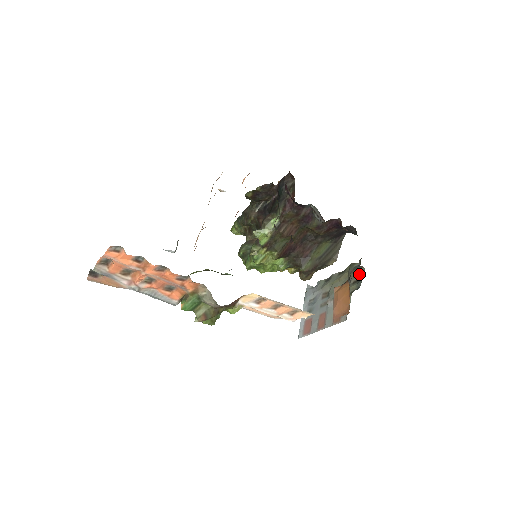
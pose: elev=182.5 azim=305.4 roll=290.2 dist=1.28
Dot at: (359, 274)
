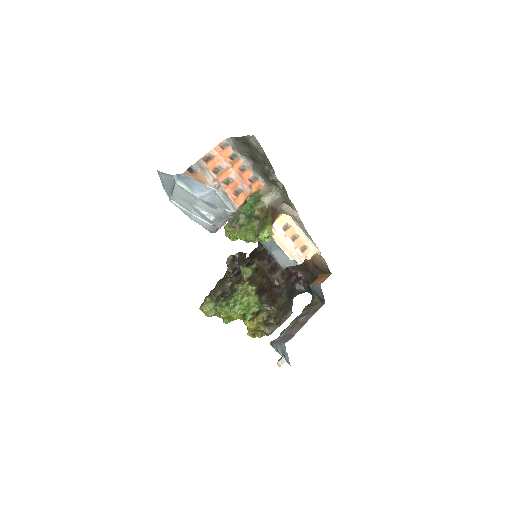
Dot at: (317, 298)
